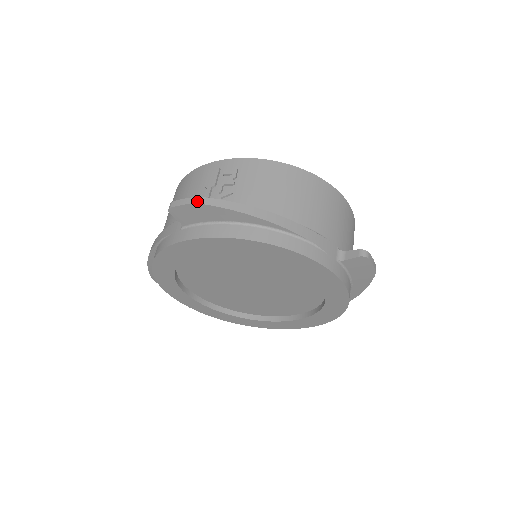
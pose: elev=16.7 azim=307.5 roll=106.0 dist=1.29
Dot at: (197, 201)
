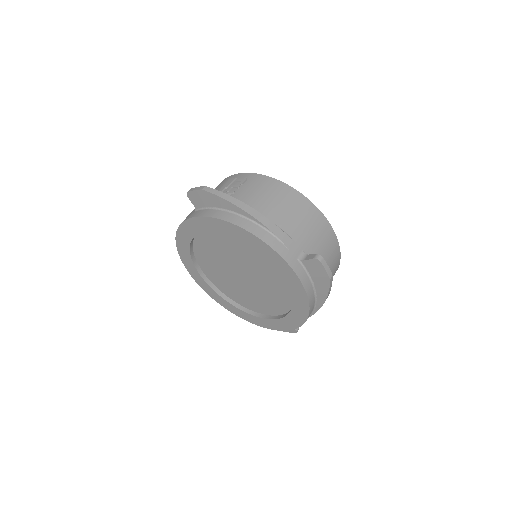
Dot at: (203, 188)
